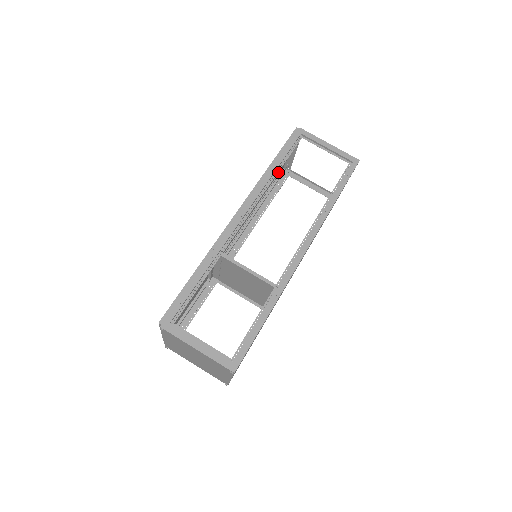
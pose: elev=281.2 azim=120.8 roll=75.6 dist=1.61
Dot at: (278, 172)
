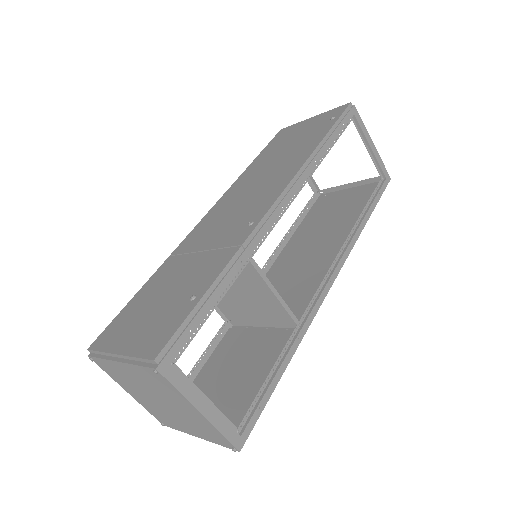
Dot at: (282, 135)
